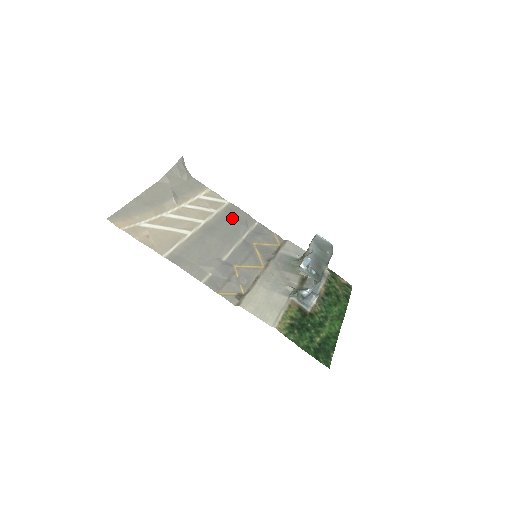
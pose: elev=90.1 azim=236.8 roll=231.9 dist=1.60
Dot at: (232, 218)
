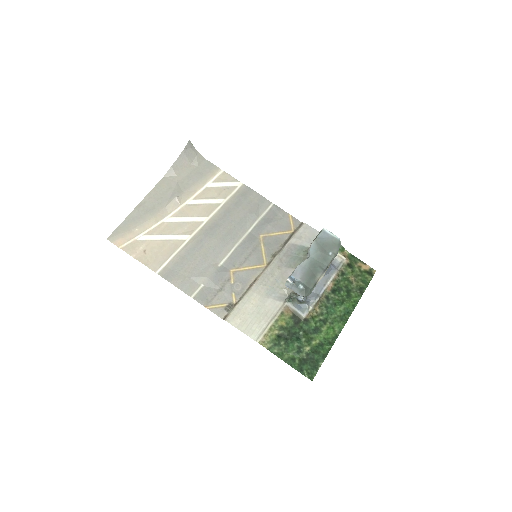
Dot at: (241, 207)
